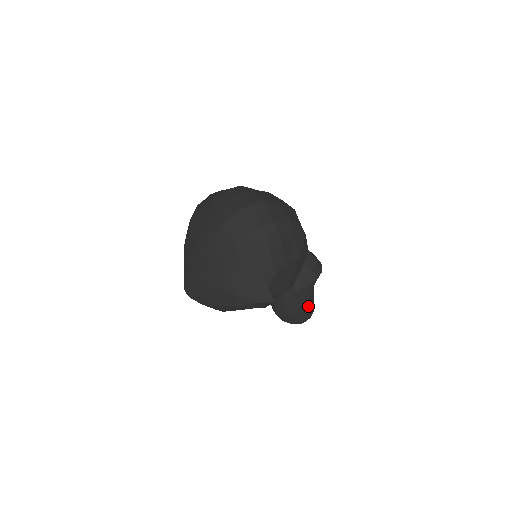
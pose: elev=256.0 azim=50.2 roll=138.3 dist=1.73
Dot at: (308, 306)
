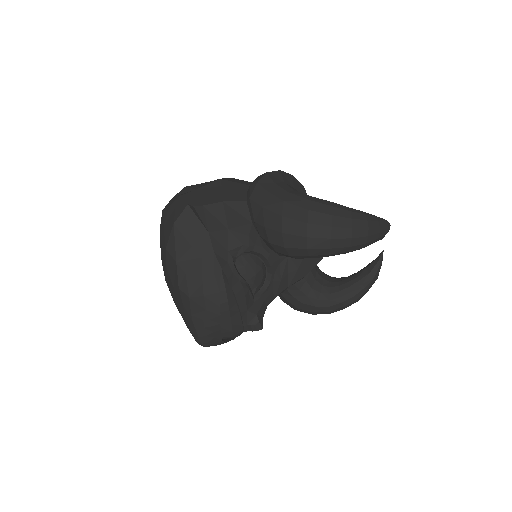
Dot at: (292, 196)
